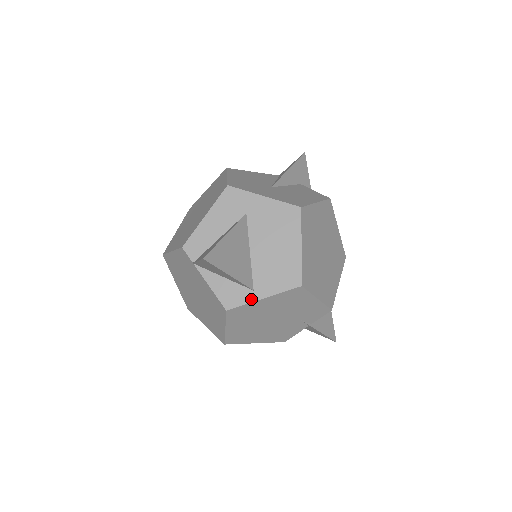
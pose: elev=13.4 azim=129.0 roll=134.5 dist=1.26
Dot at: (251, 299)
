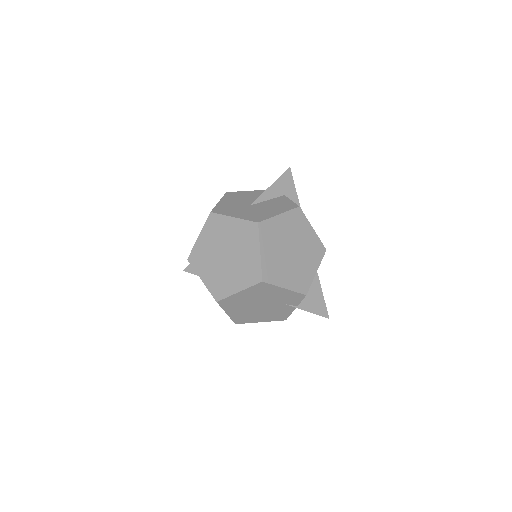
Dot at: (231, 293)
